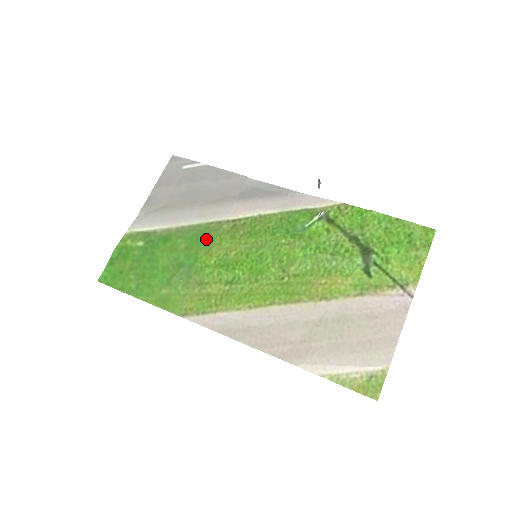
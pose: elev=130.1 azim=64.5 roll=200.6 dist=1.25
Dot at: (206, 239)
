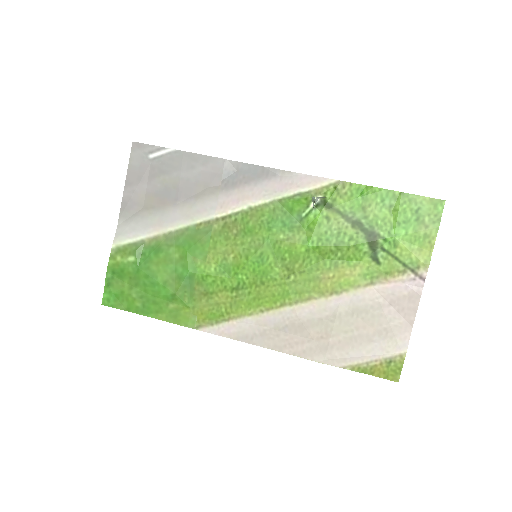
Dot at: (199, 244)
